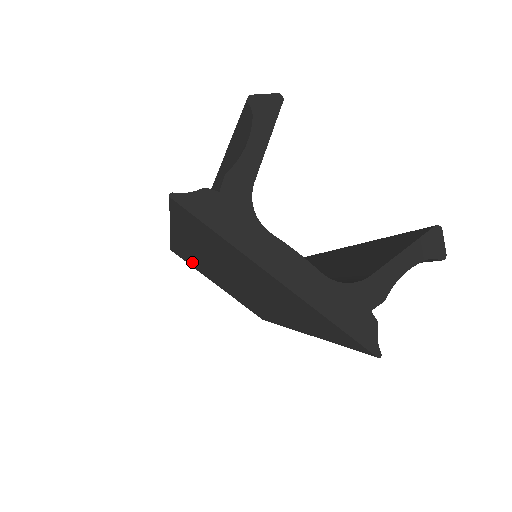
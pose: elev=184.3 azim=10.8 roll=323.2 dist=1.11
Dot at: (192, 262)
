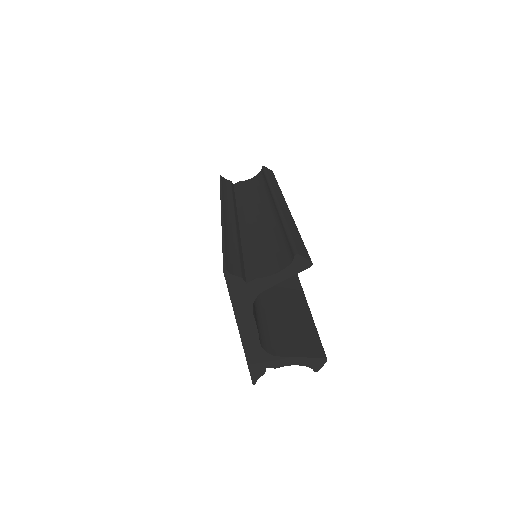
Dot at: occluded
